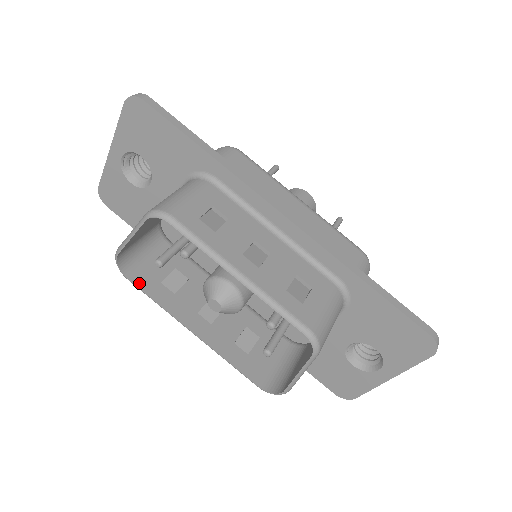
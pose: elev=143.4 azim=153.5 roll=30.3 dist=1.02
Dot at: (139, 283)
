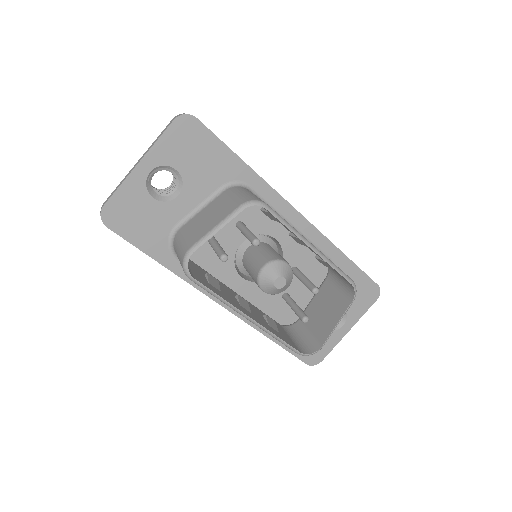
Dot at: (202, 282)
